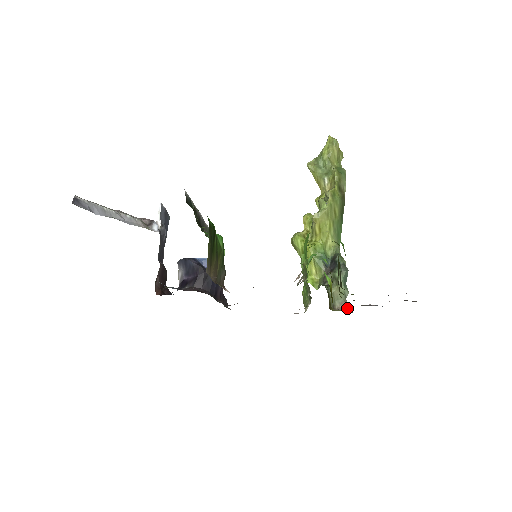
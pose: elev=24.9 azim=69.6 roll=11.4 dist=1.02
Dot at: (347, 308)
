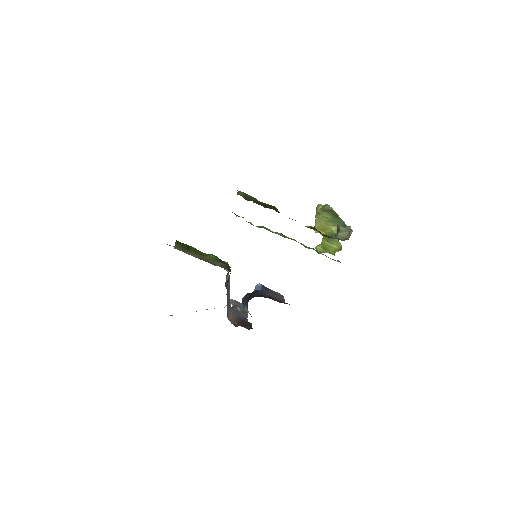
Dot at: occluded
